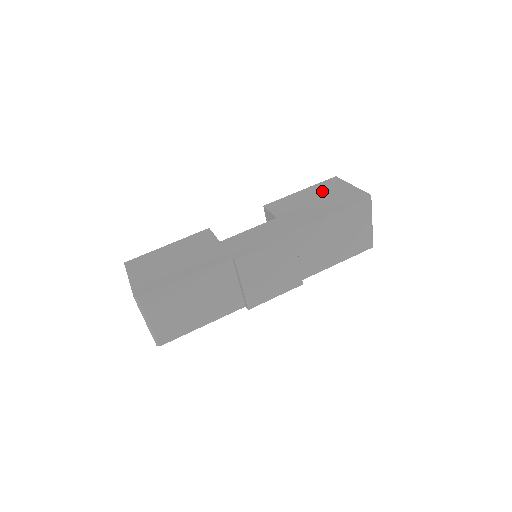
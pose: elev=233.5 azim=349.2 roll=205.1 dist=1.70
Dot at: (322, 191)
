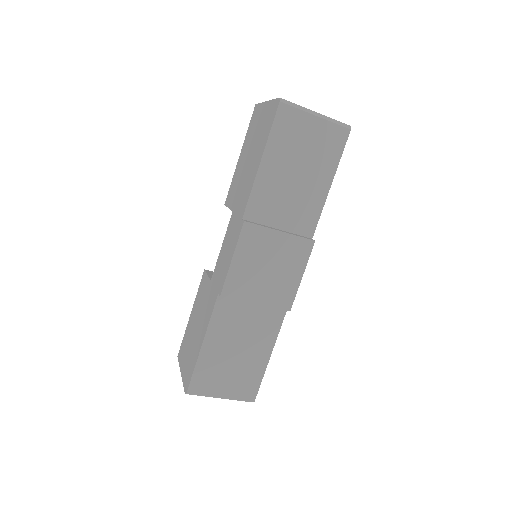
Dot at: (250, 138)
